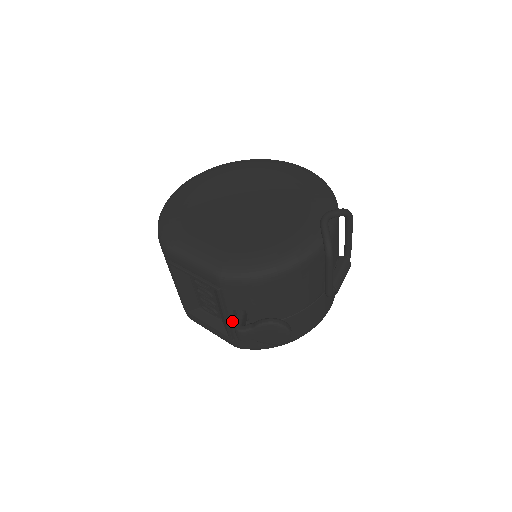
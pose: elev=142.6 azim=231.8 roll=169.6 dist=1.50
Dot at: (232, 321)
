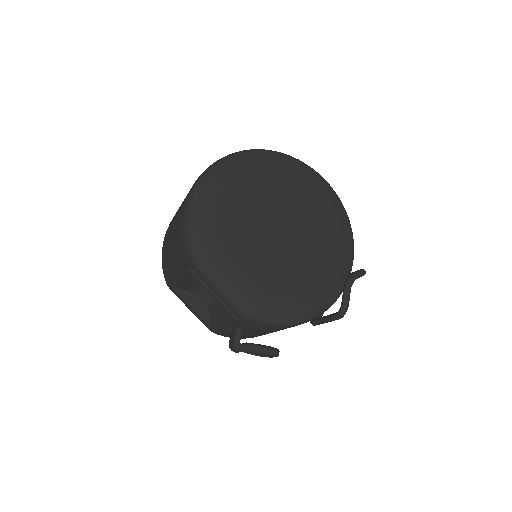
Dot at: (227, 328)
